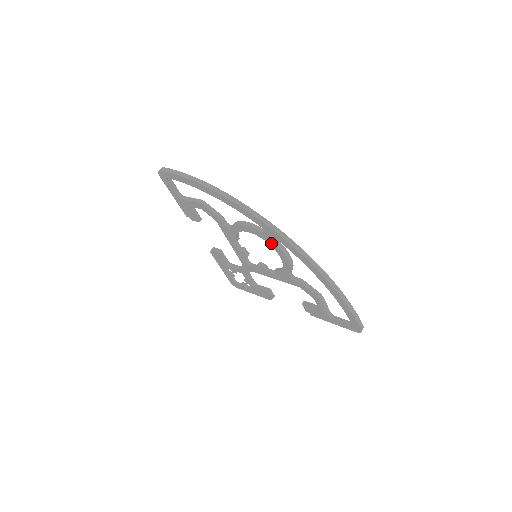
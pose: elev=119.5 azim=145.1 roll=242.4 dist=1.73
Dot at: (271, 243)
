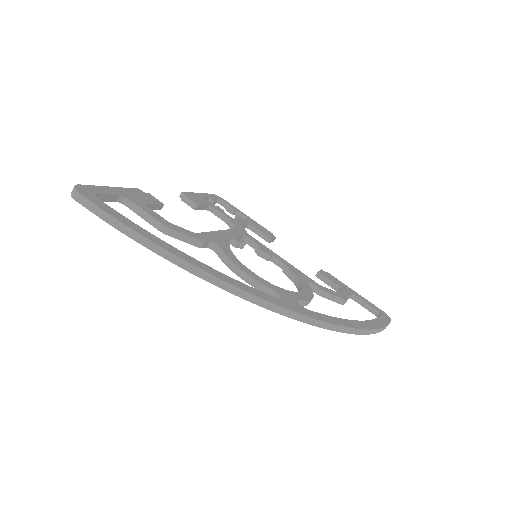
Dot at: occluded
